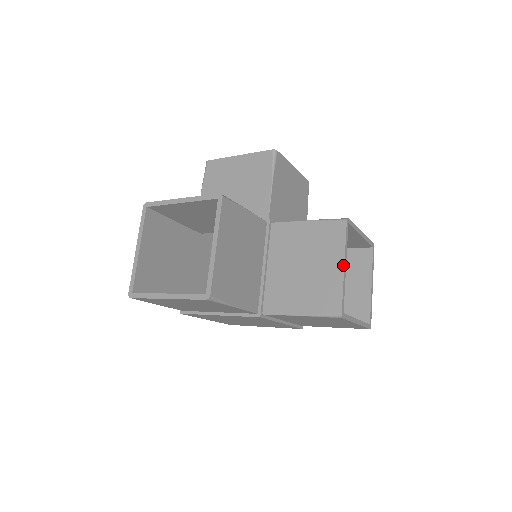
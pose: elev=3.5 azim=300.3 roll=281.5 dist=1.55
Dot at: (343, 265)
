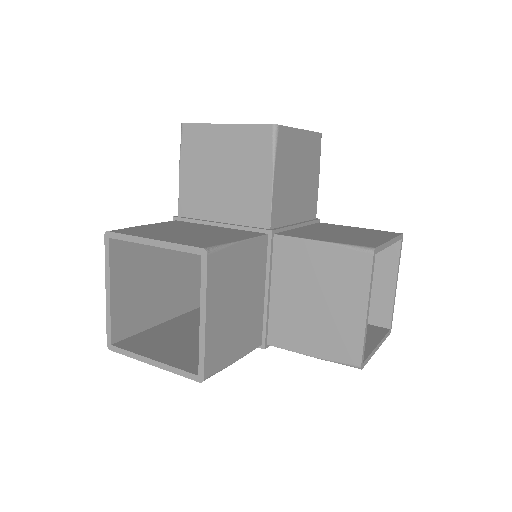
Dot at: (366, 311)
